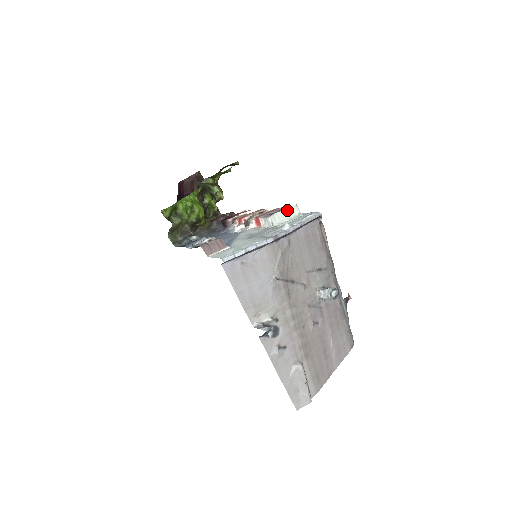
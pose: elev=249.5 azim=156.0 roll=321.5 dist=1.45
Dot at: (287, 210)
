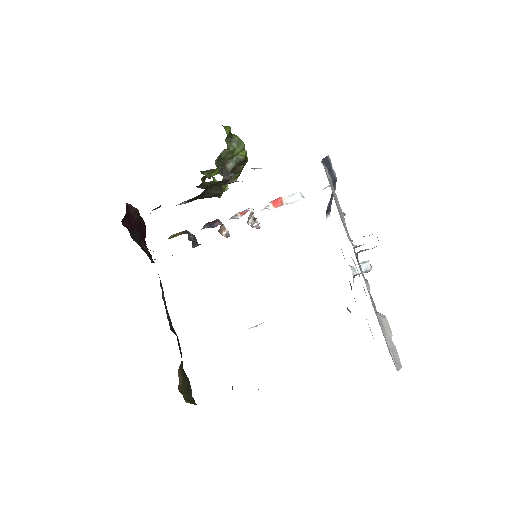
Dot at: occluded
